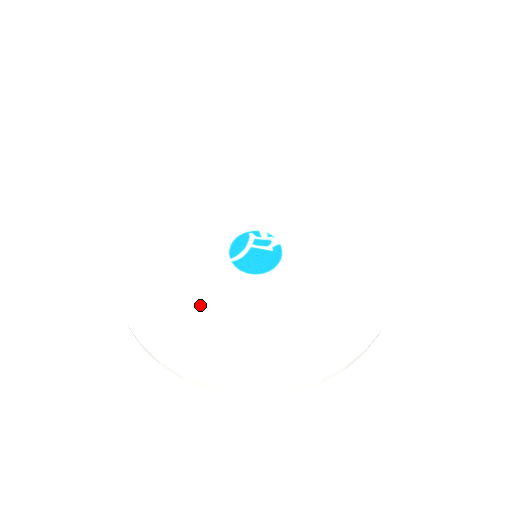
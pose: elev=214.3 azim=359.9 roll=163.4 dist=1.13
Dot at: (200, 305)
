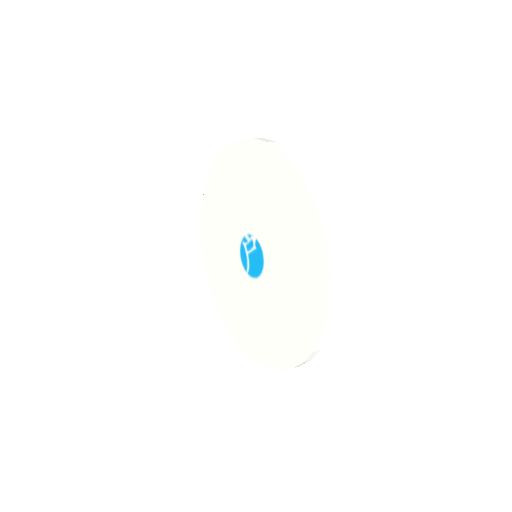
Dot at: (254, 317)
